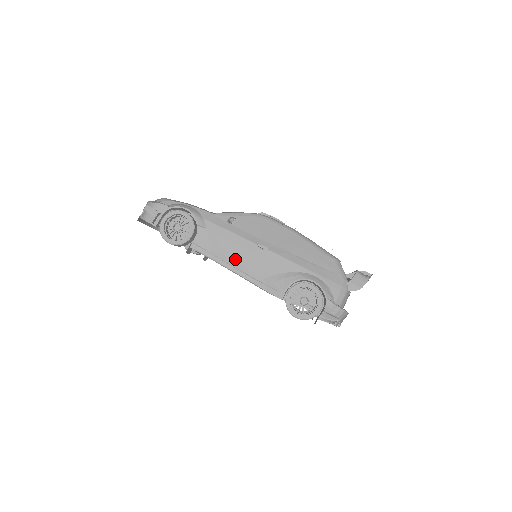
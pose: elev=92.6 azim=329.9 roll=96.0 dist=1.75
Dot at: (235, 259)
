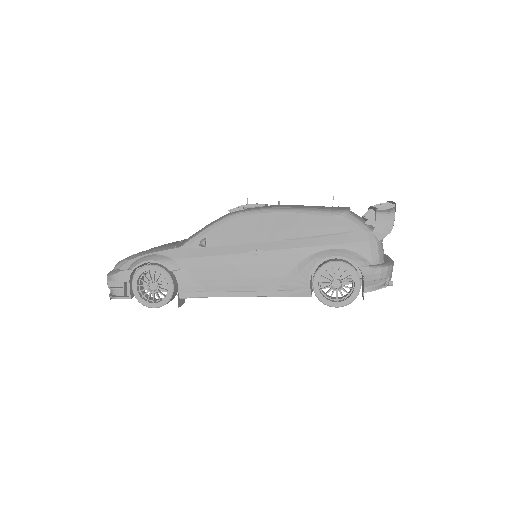
Dot at: (234, 282)
